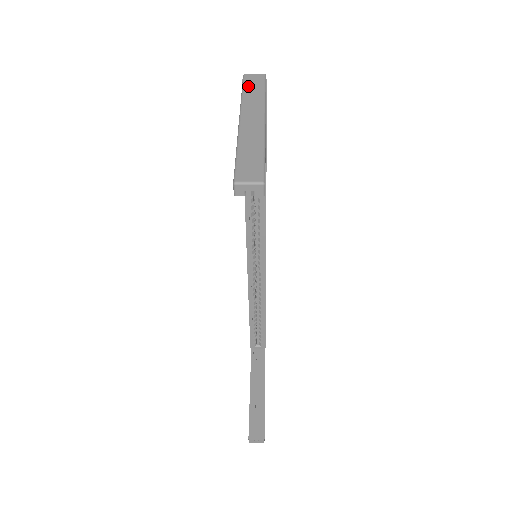
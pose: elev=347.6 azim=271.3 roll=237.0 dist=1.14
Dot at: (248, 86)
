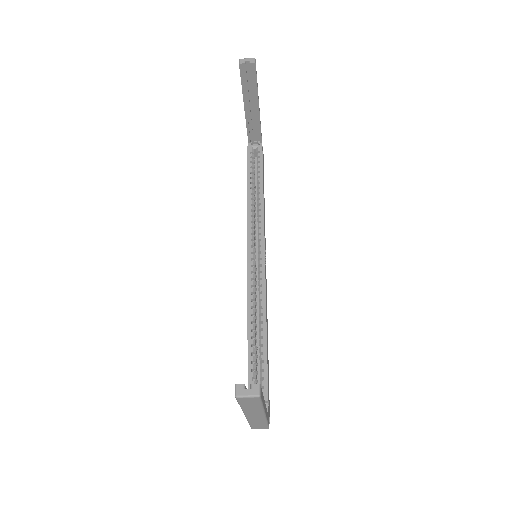
Dot at: occluded
